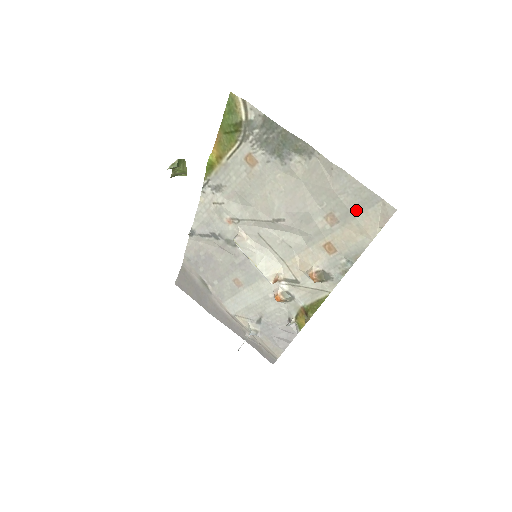
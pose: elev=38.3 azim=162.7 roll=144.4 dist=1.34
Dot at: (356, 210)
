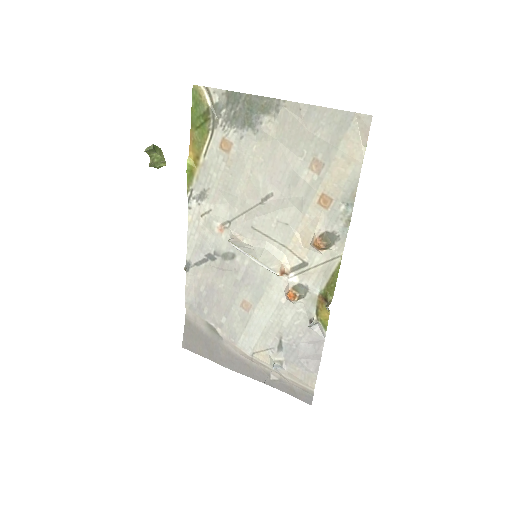
Dot at: (335, 140)
